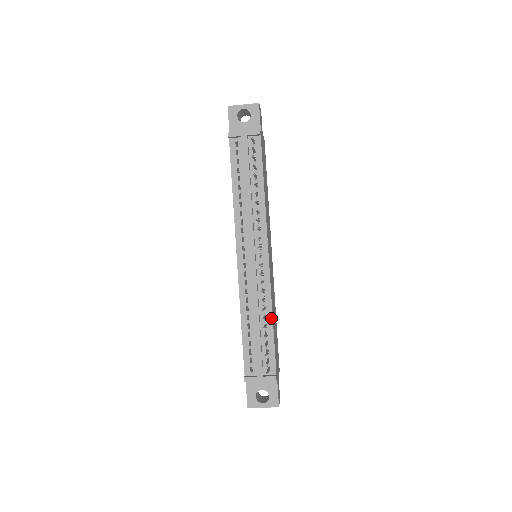
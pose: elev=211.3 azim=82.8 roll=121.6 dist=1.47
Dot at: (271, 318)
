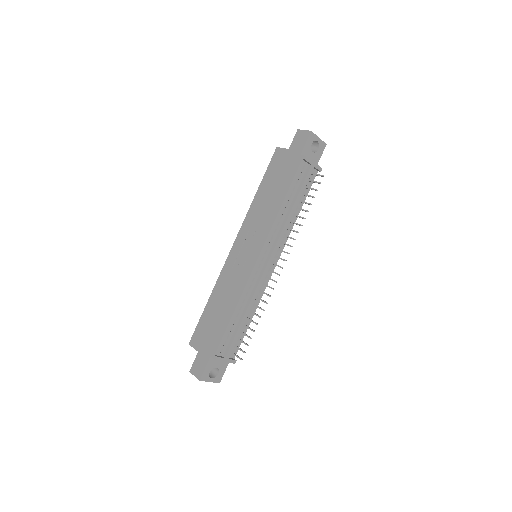
Dot at: (253, 314)
